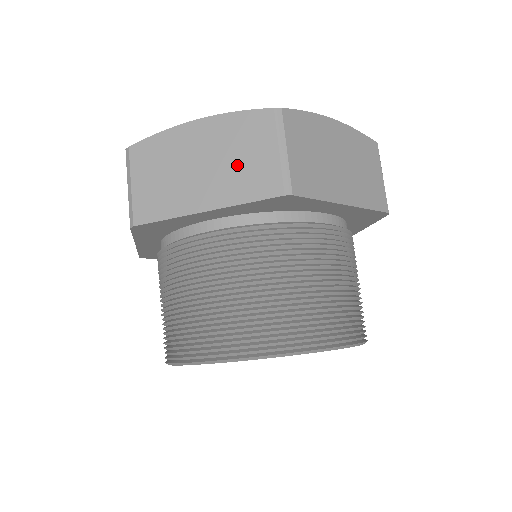
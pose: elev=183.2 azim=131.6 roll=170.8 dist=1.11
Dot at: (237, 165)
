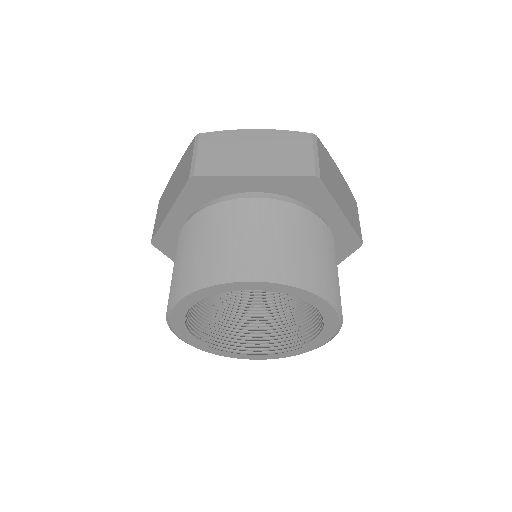
Dot at: (181, 177)
